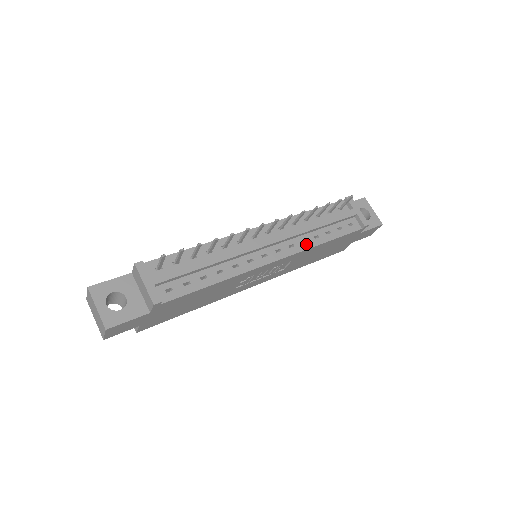
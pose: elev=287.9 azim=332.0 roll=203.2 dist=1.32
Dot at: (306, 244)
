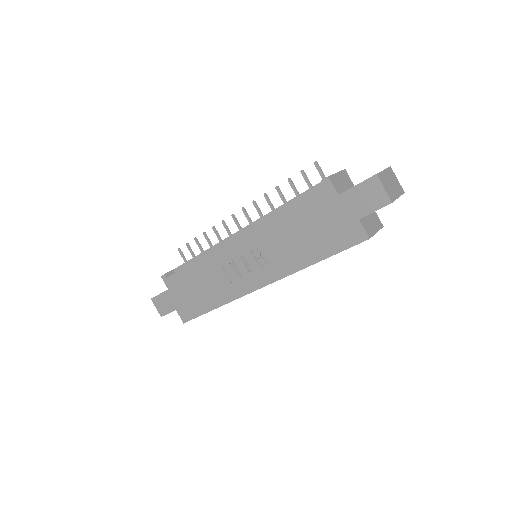
Dot at: occluded
